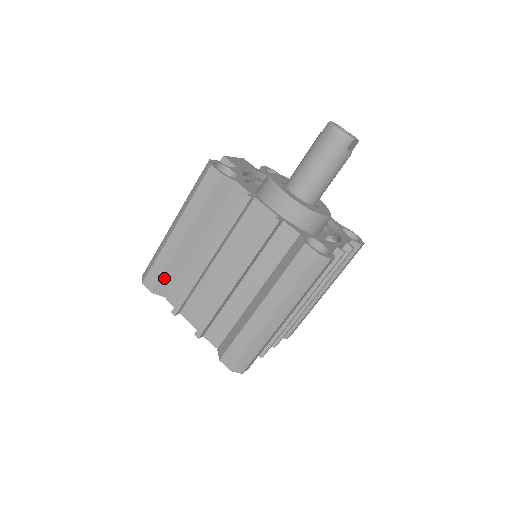
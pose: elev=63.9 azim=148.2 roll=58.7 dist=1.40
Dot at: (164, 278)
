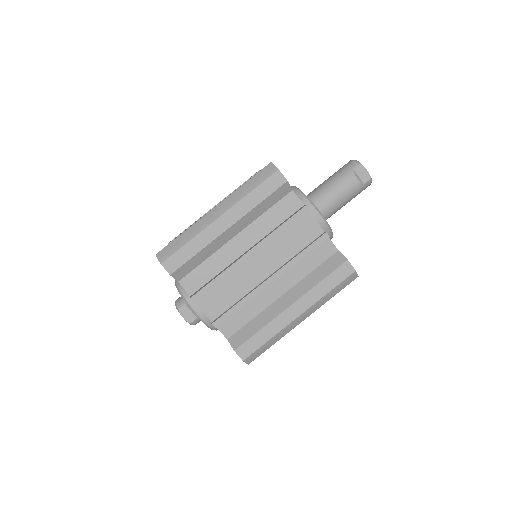
Dot at: occluded
